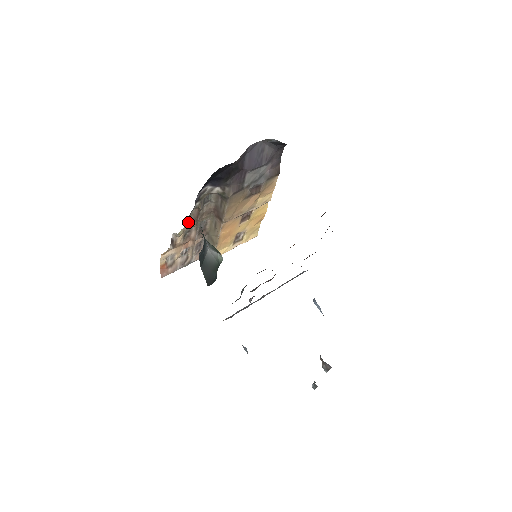
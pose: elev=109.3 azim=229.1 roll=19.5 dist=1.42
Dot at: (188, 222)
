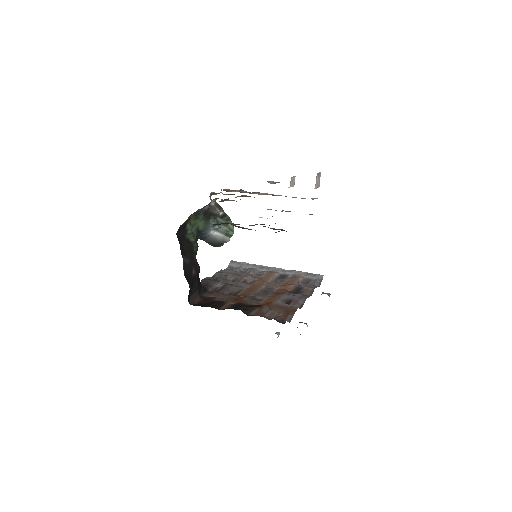
Dot at: occluded
